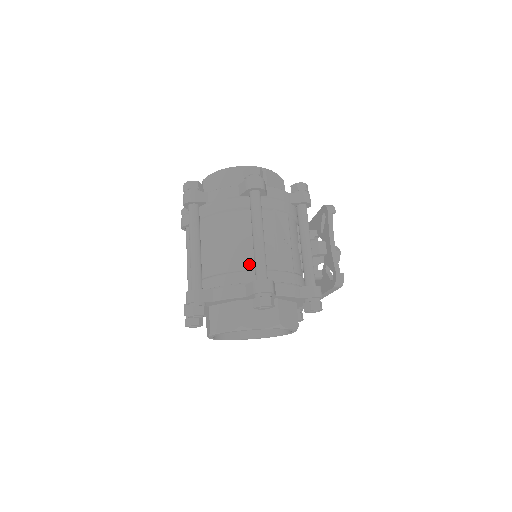
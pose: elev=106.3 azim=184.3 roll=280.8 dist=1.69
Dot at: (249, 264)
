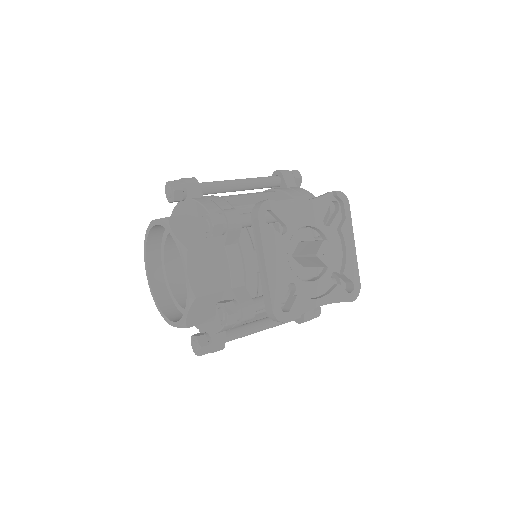
Dot at: occluded
